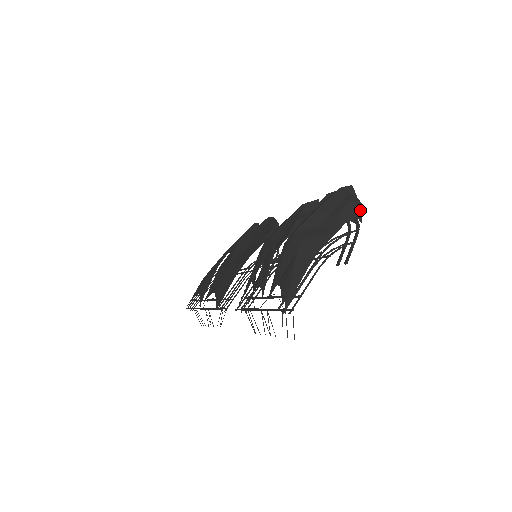
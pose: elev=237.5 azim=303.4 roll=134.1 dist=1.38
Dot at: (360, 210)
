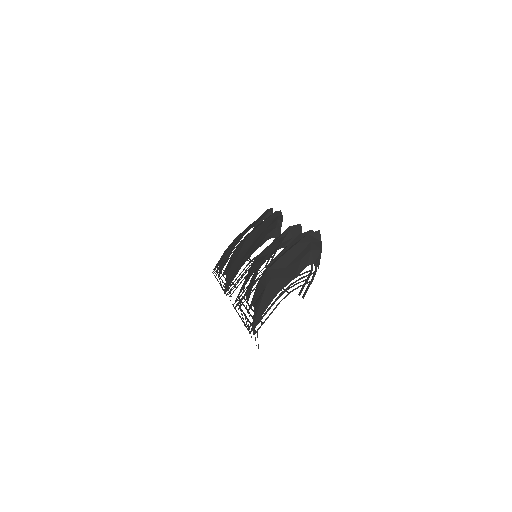
Dot at: (319, 256)
